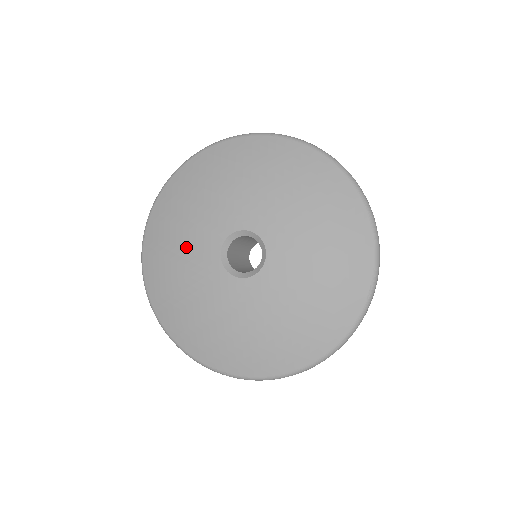
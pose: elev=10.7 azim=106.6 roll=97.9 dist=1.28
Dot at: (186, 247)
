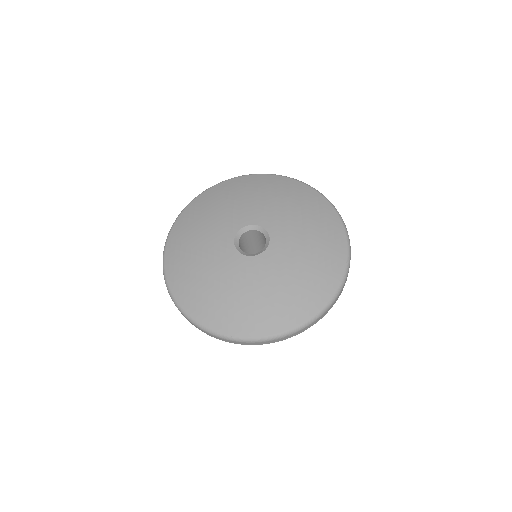
Dot at: (206, 238)
